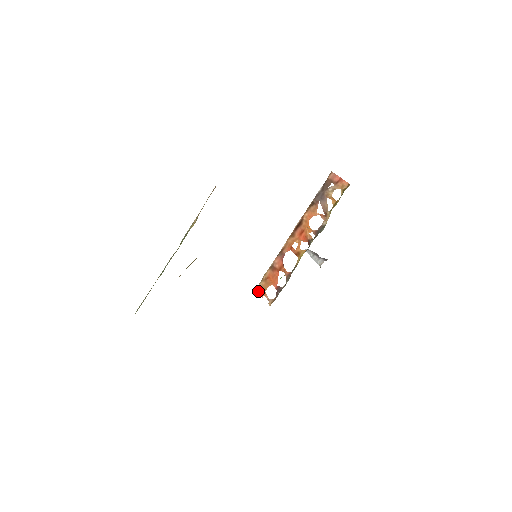
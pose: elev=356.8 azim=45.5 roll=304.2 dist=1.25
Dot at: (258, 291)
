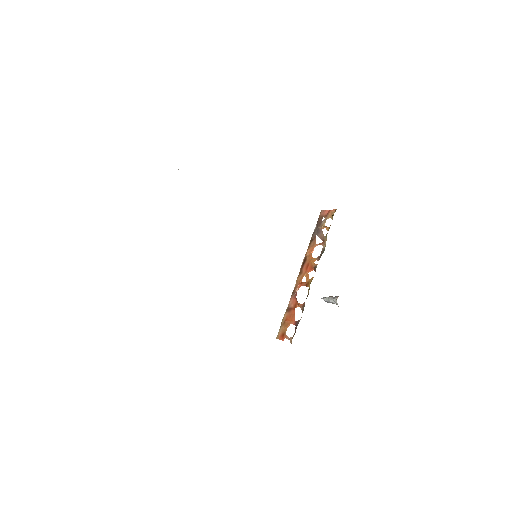
Dot at: (279, 337)
